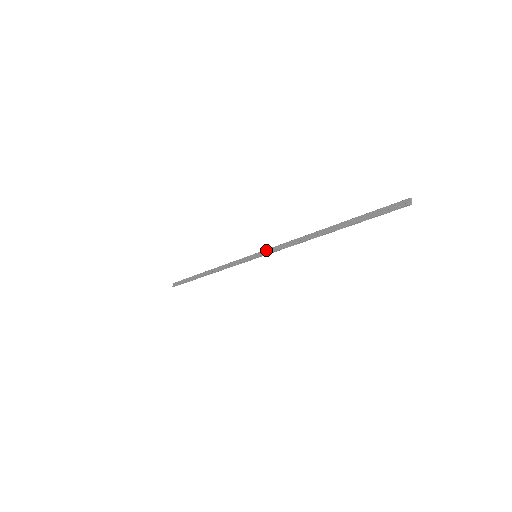
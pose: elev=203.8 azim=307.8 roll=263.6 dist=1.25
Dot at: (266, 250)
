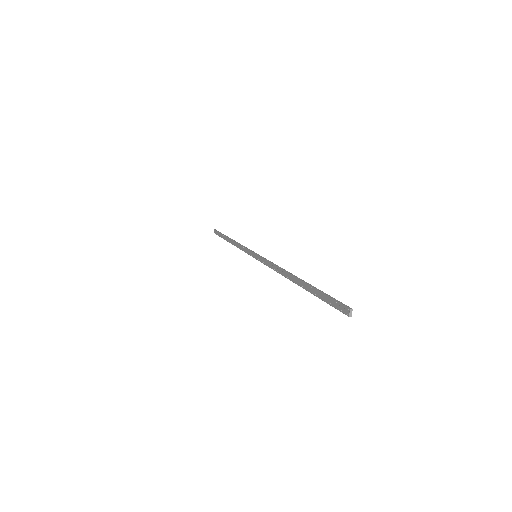
Dot at: (261, 257)
